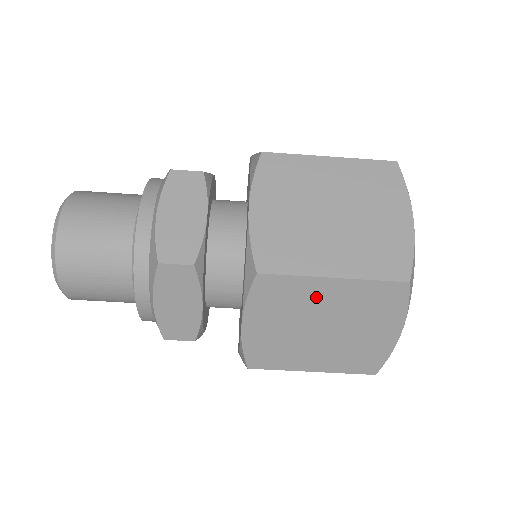
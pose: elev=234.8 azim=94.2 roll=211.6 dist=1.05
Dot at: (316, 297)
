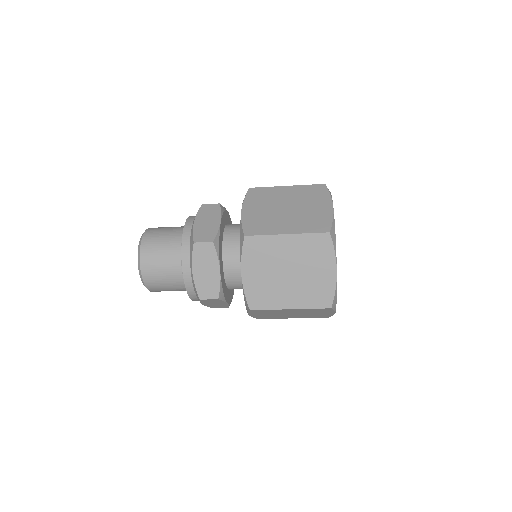
Dot at: (280, 249)
